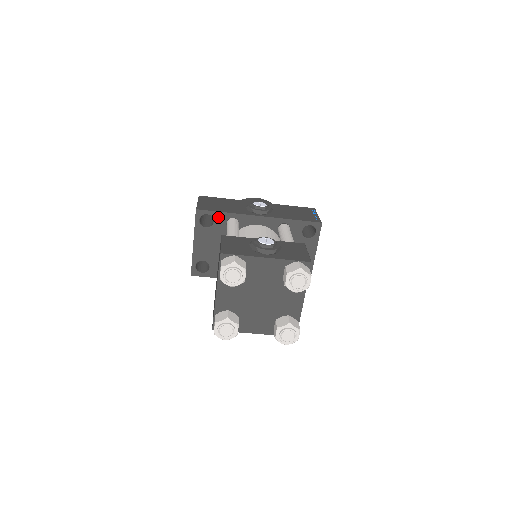
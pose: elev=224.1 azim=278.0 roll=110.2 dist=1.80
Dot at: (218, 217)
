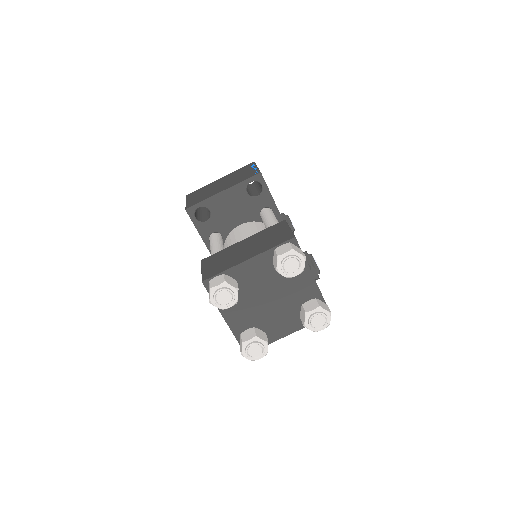
Dot at: (265, 197)
